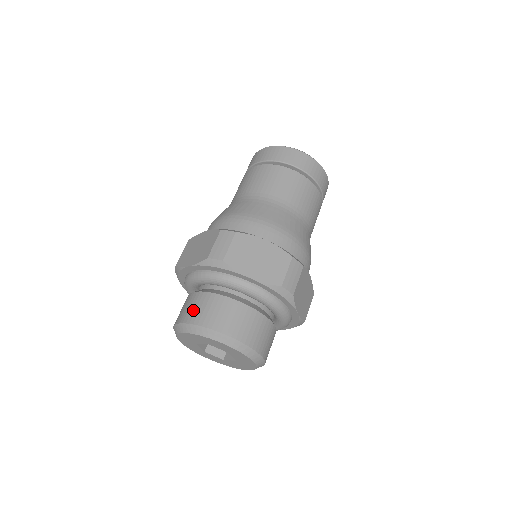
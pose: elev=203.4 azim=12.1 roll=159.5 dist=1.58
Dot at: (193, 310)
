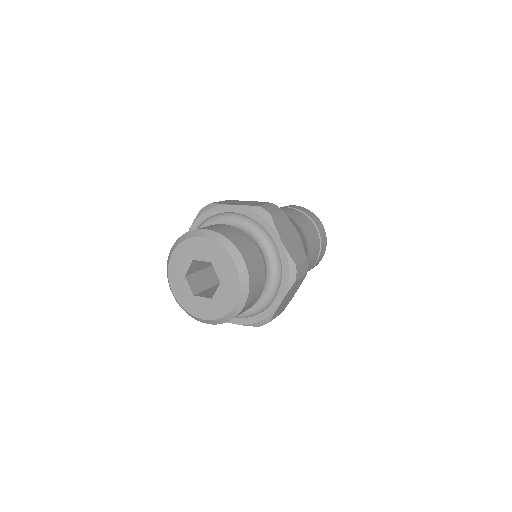
Dot at: occluded
